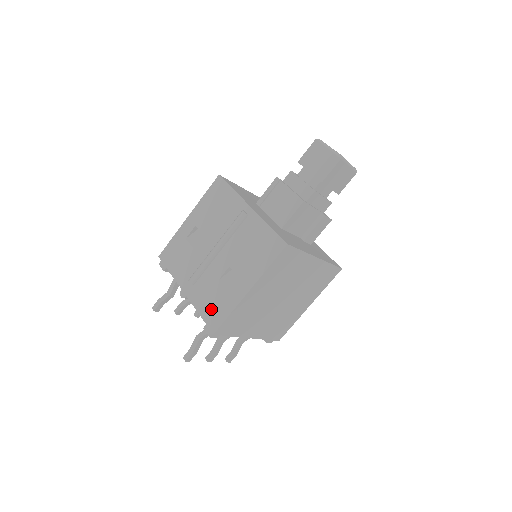
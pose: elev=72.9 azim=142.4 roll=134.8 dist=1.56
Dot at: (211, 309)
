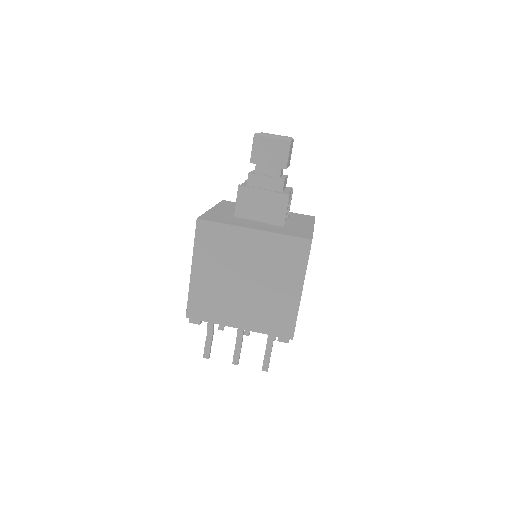
Dot at: occluded
